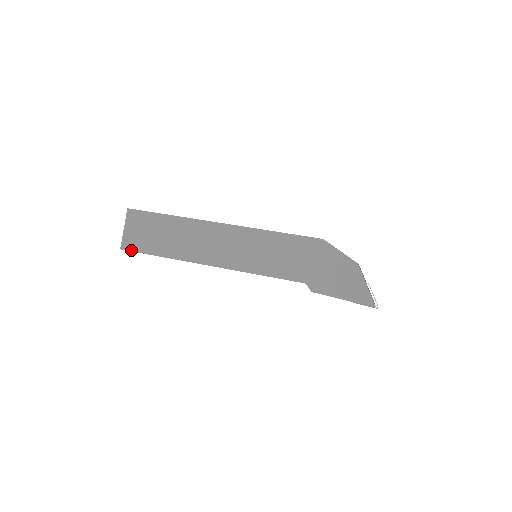
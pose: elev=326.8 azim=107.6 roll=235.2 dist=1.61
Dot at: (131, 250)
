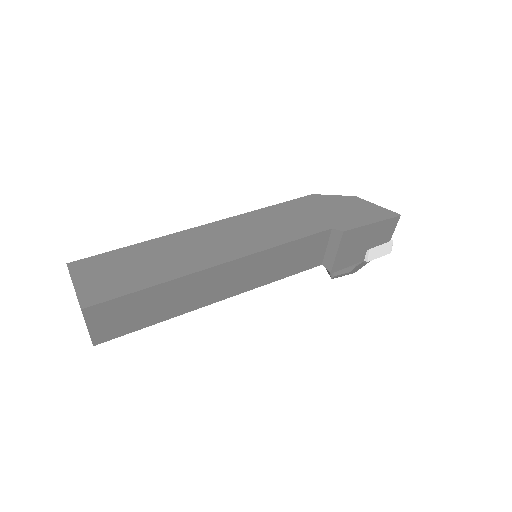
Dot at: (100, 301)
